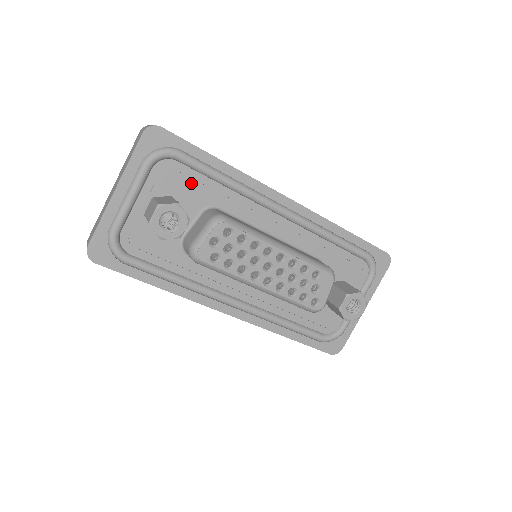
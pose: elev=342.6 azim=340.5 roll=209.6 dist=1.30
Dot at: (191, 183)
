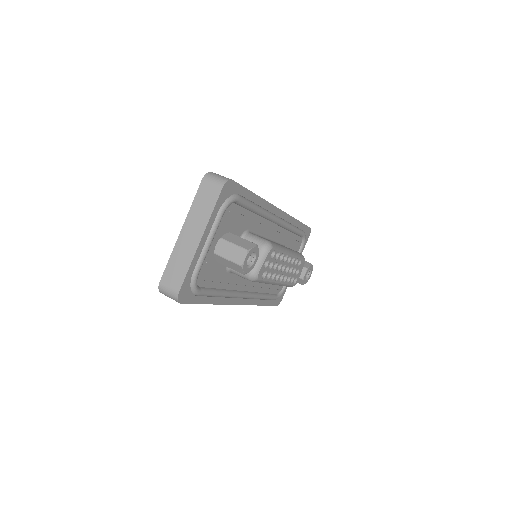
Dot at: (239, 218)
